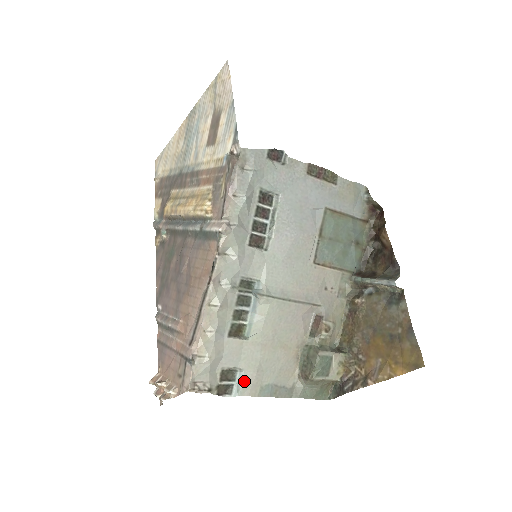
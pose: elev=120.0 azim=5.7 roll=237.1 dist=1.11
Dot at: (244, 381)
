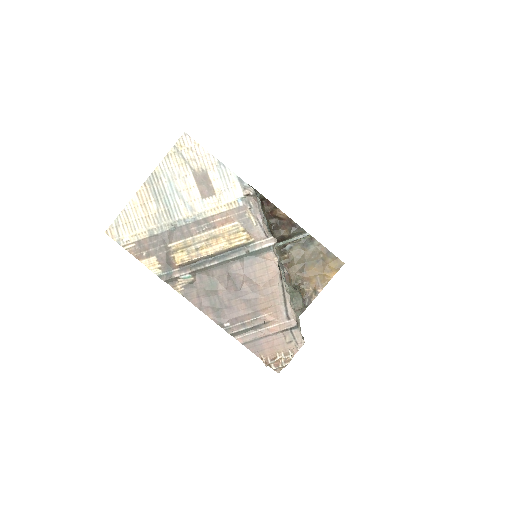
Dot at: occluded
